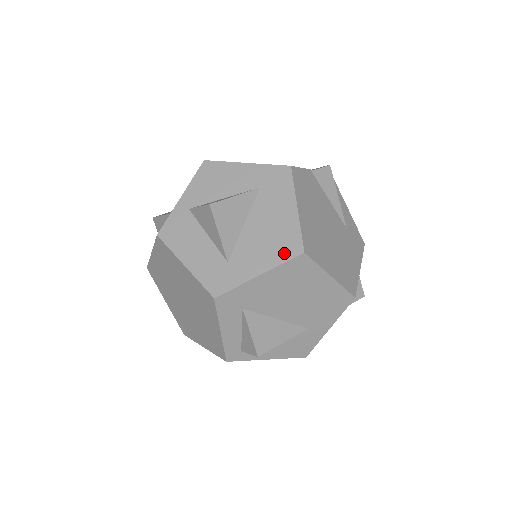
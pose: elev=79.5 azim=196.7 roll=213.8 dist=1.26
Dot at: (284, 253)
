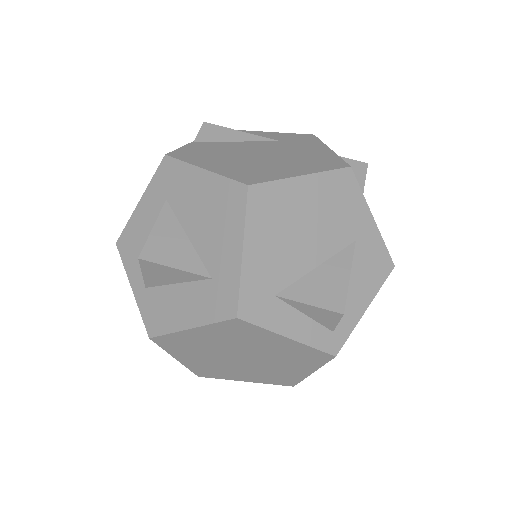
Dot at: (236, 209)
